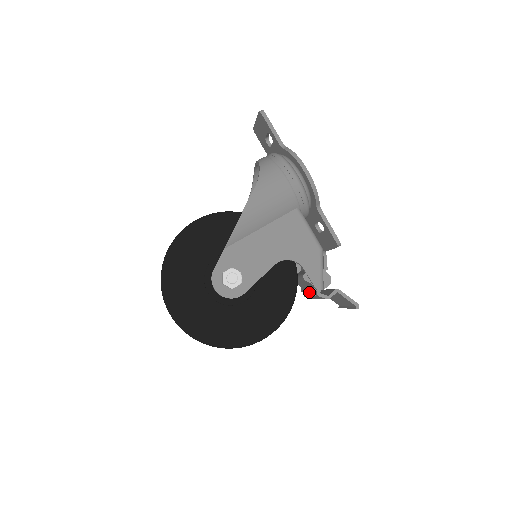
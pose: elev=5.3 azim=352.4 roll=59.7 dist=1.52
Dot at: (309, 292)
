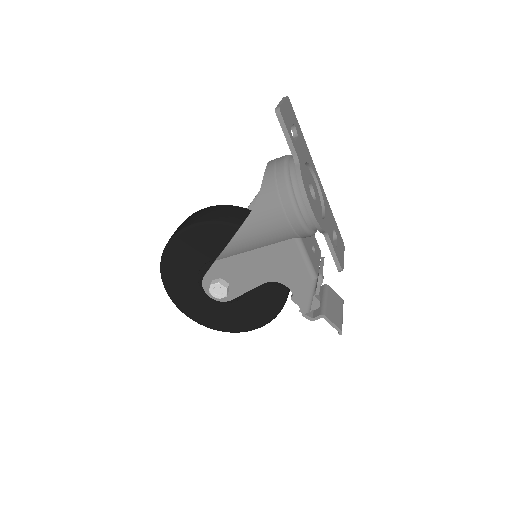
Dot at: occluded
